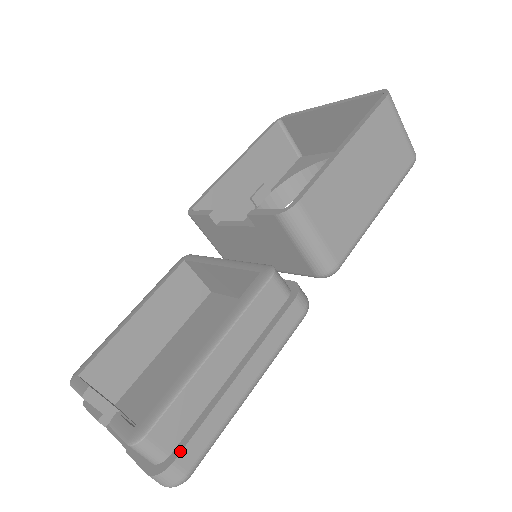
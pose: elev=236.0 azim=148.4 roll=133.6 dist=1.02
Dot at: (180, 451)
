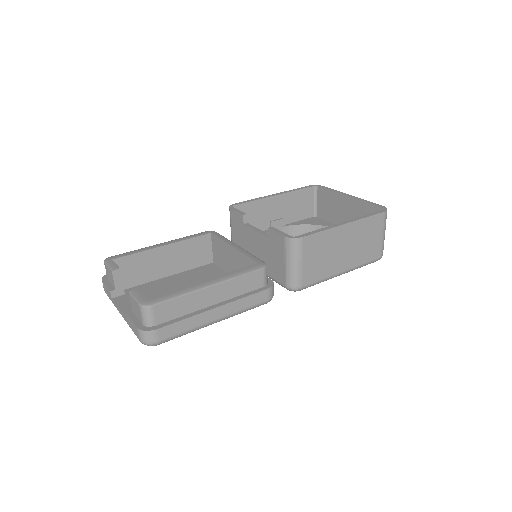
Dot at: (163, 326)
